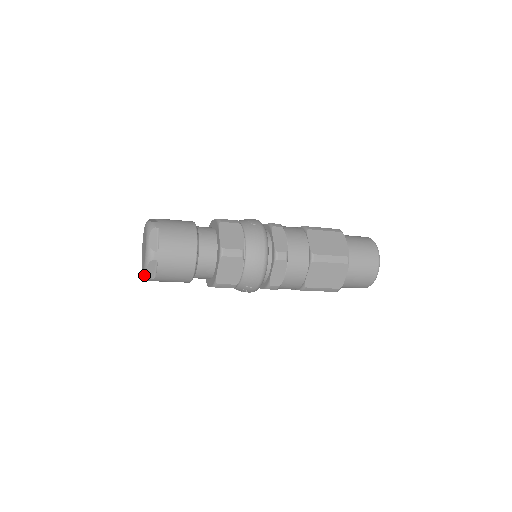
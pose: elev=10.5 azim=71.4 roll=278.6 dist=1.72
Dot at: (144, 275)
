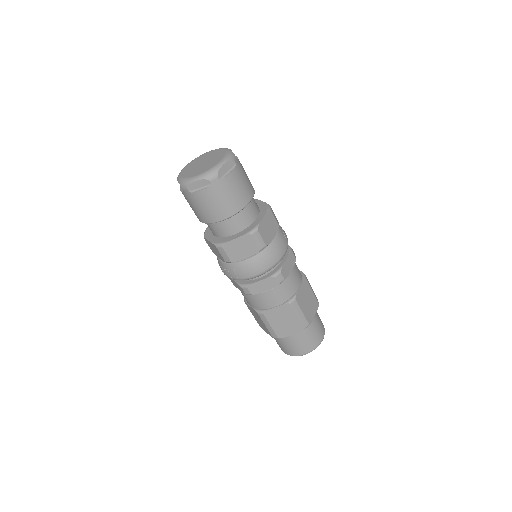
Dot at: (185, 181)
